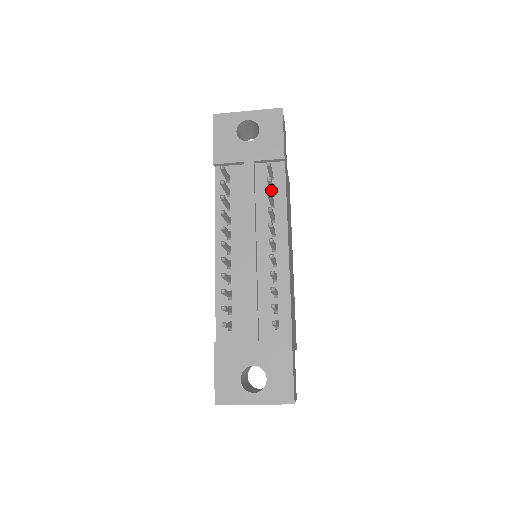
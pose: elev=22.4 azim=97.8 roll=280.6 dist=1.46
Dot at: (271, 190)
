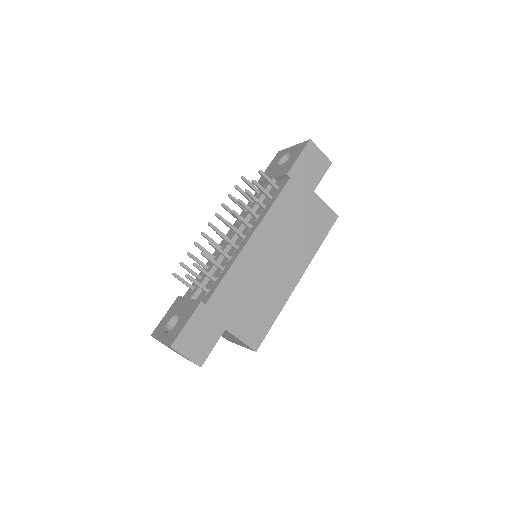
Dot at: (268, 197)
